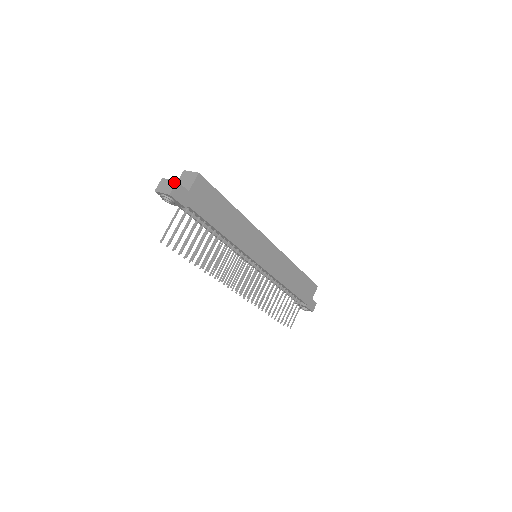
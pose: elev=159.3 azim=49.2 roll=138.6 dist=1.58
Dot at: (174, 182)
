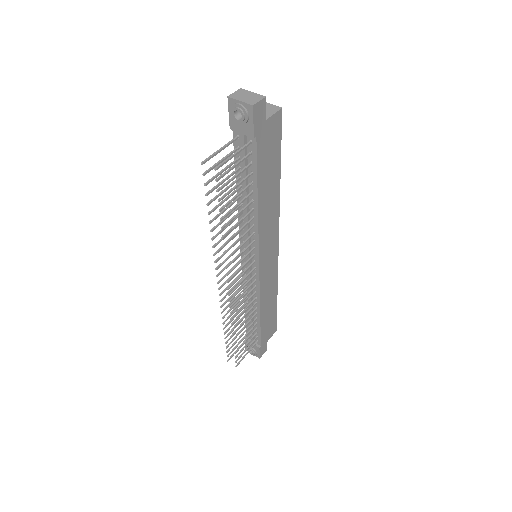
Dot at: (261, 96)
